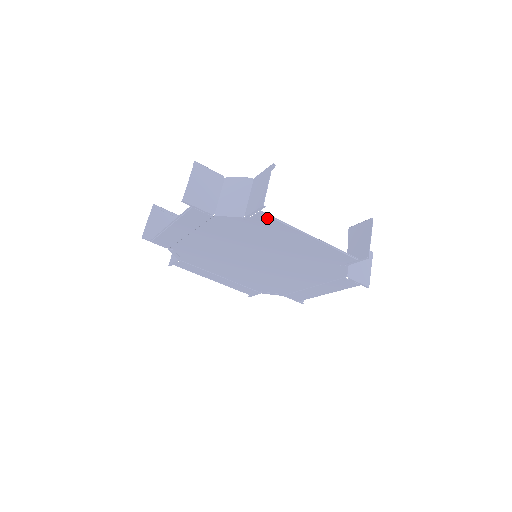
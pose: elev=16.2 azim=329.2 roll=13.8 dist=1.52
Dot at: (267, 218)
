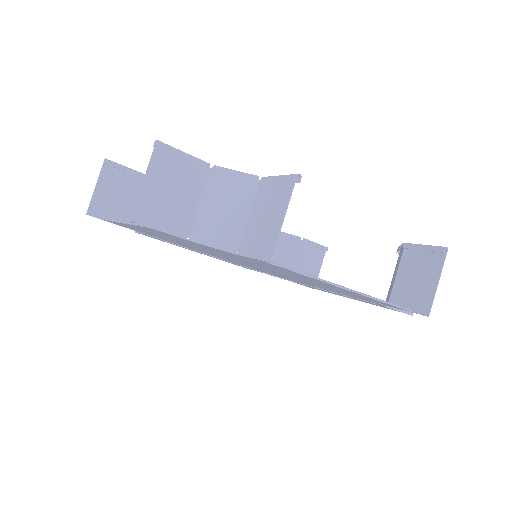
Dot at: (276, 266)
